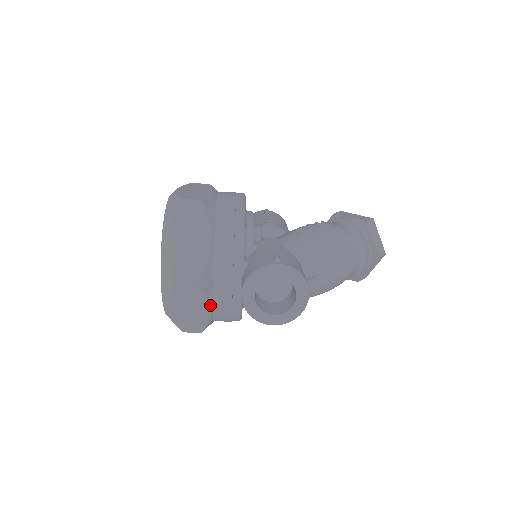
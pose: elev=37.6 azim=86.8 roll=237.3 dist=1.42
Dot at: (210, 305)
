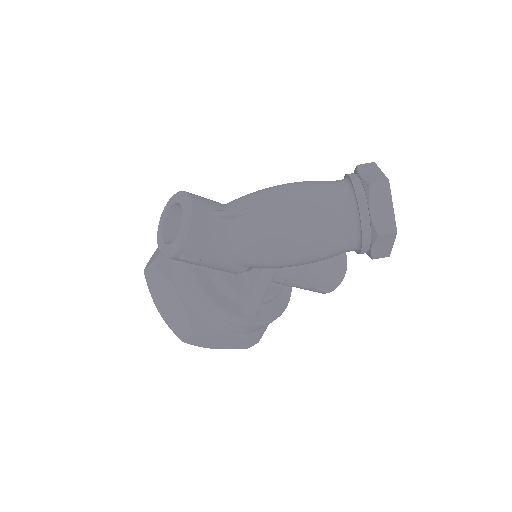
Dot at: (173, 285)
